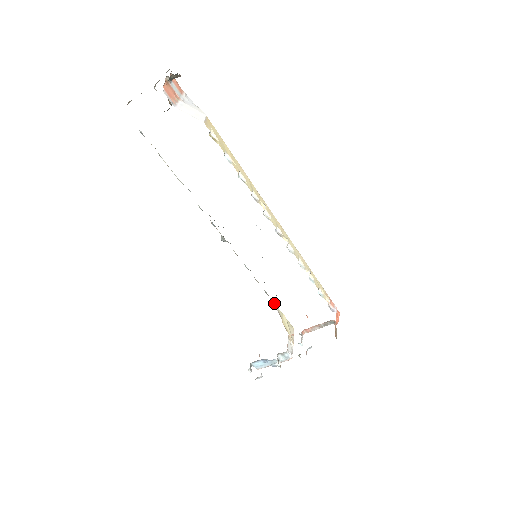
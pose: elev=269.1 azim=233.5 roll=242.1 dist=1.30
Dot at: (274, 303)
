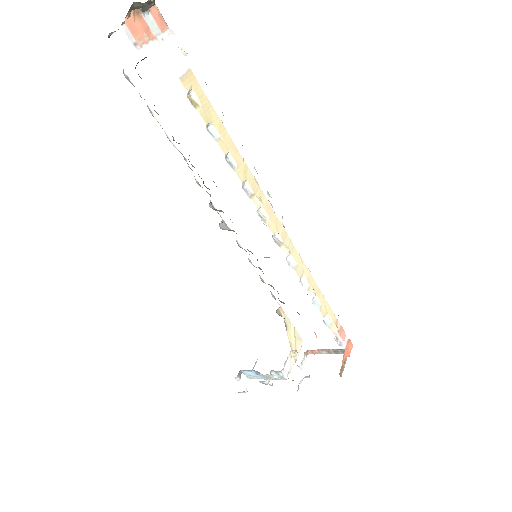
Dot at: (282, 309)
